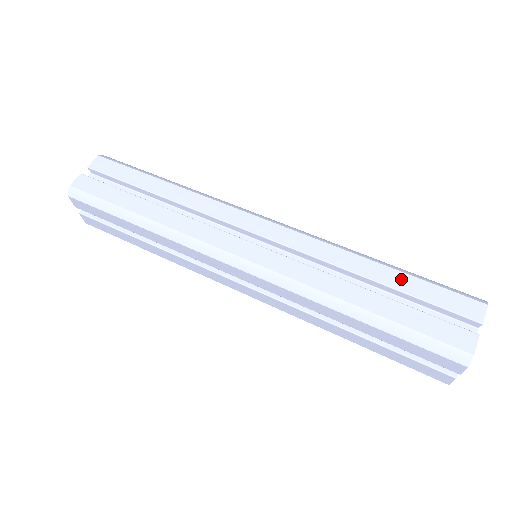
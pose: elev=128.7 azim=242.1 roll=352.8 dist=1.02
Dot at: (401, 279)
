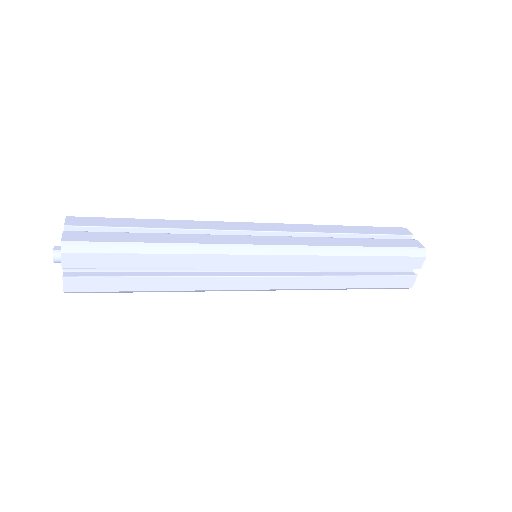
Dot at: (360, 229)
